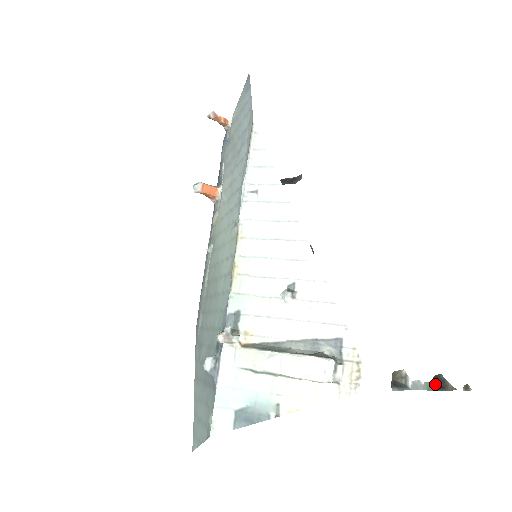
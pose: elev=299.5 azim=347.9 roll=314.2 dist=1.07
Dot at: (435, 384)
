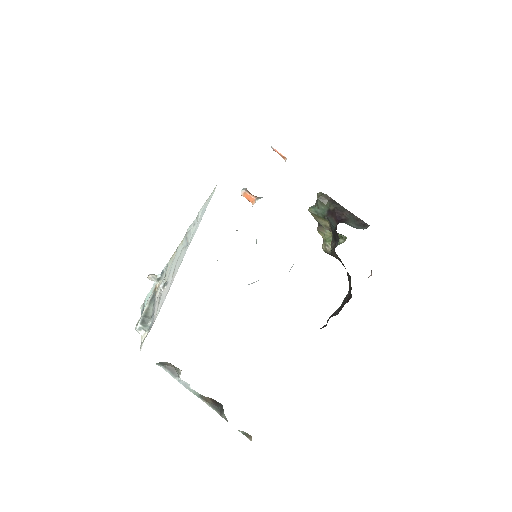
Dot at: (213, 403)
